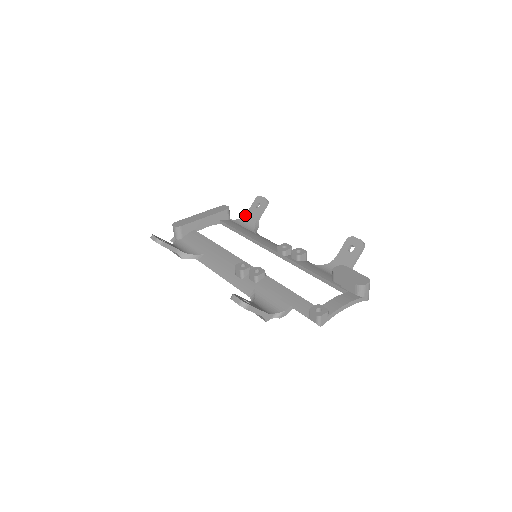
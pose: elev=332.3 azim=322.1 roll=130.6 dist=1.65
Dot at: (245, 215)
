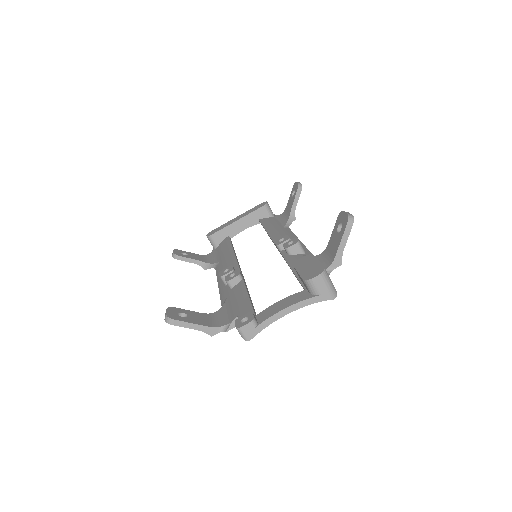
Dot at: (285, 208)
